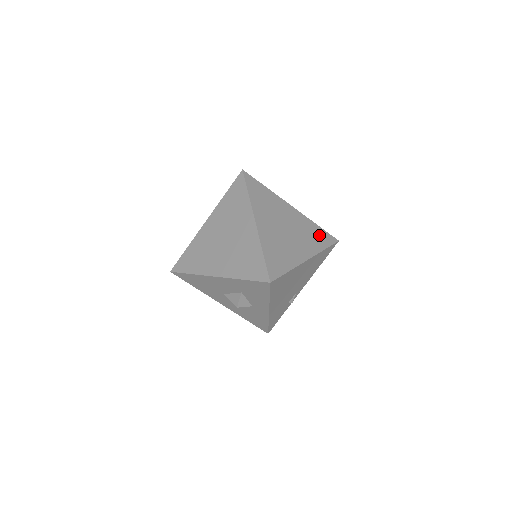
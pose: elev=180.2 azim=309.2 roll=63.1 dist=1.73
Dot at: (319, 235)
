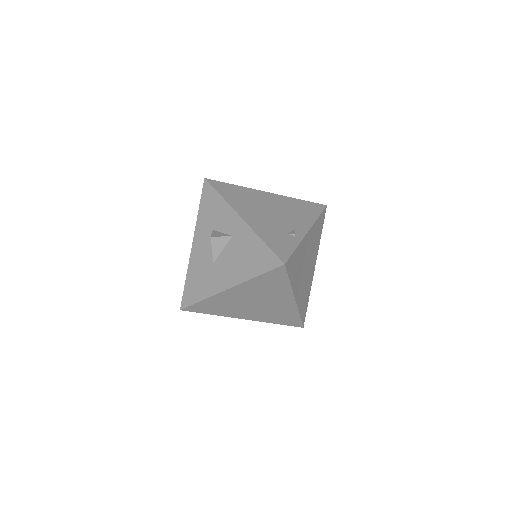
Dot at: occluded
